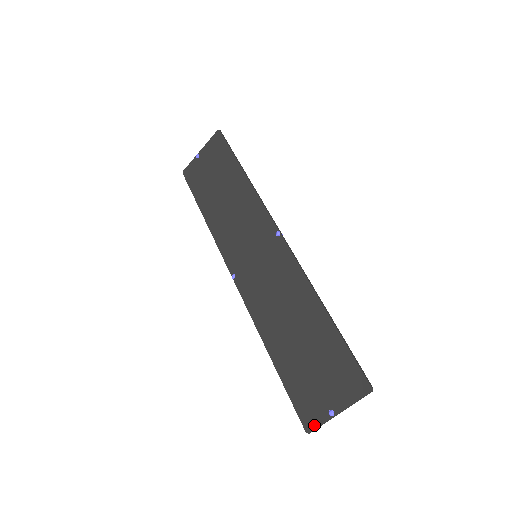
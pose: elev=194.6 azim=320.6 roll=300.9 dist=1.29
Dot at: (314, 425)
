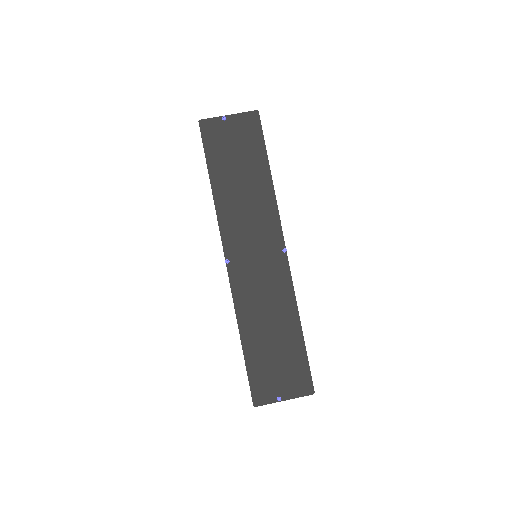
Dot at: (262, 403)
